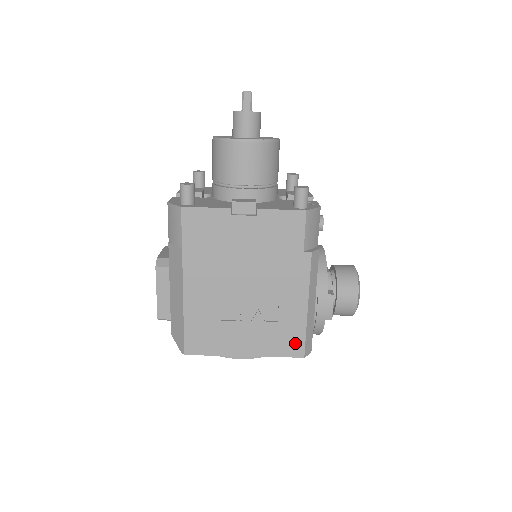
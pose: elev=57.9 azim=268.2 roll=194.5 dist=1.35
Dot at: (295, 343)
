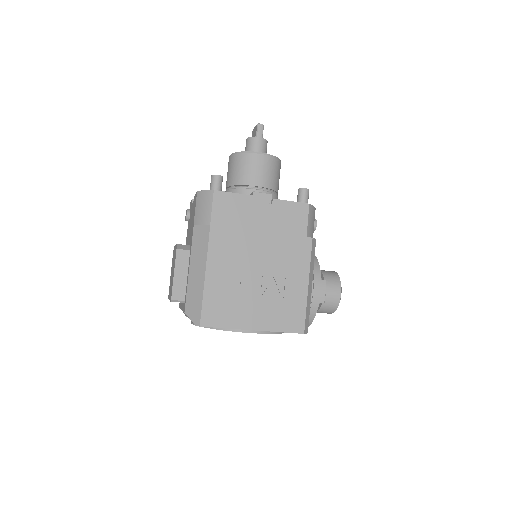
Dot at: (297, 319)
